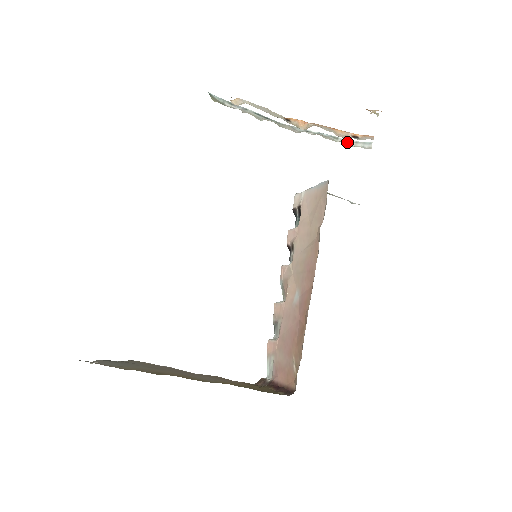
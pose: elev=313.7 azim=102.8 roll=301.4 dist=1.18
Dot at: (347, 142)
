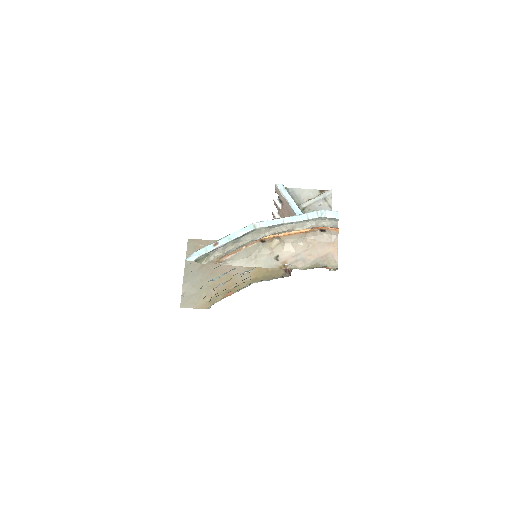
Dot at: (316, 220)
